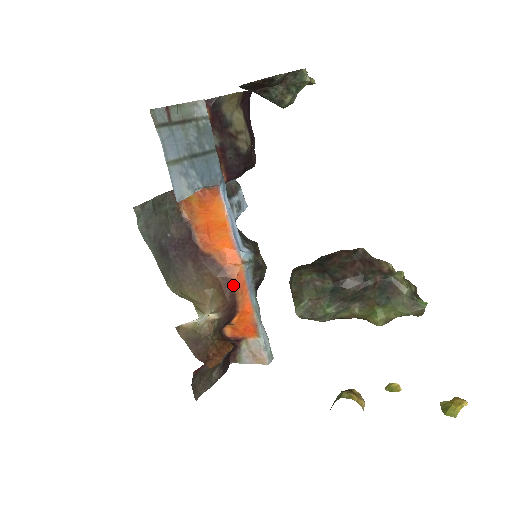
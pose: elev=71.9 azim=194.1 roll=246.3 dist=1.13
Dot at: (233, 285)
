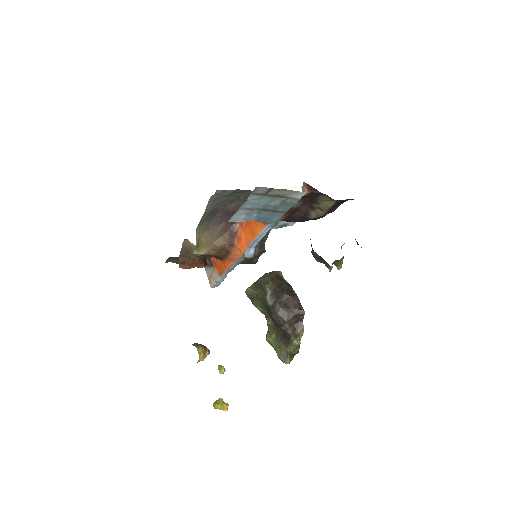
Dot at: (229, 254)
